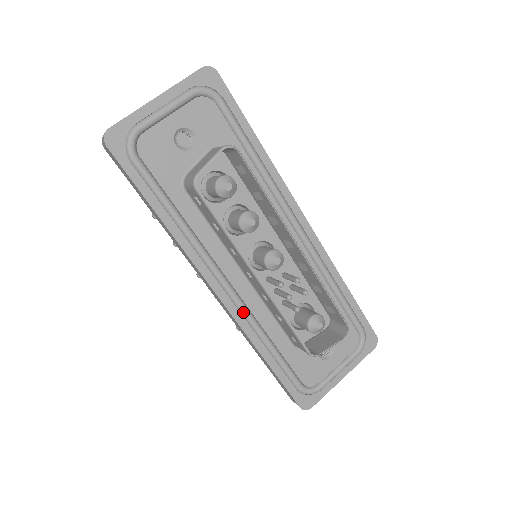
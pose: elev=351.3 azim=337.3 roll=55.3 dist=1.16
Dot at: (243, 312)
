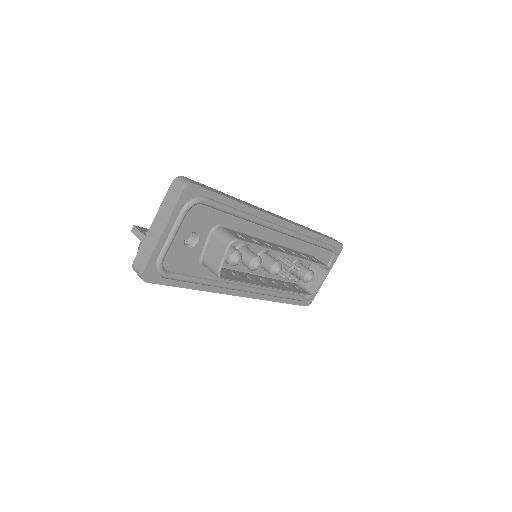
Dot at: (261, 294)
